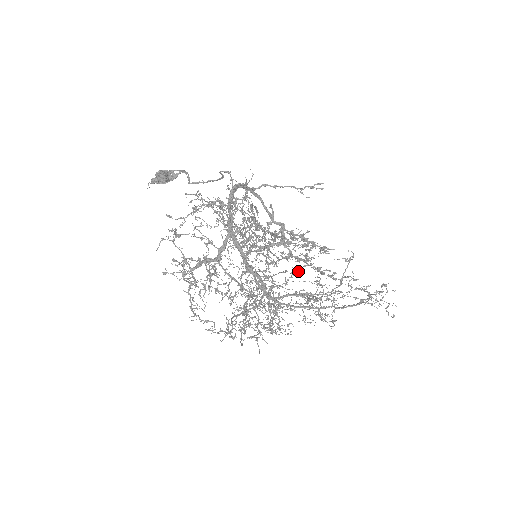
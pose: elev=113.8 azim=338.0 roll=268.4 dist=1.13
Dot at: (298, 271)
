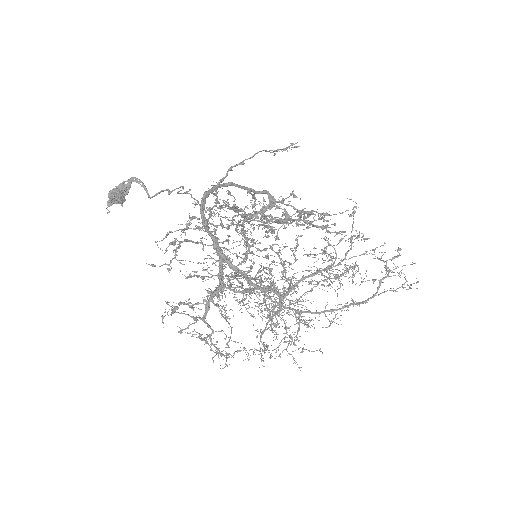
Dot at: occluded
